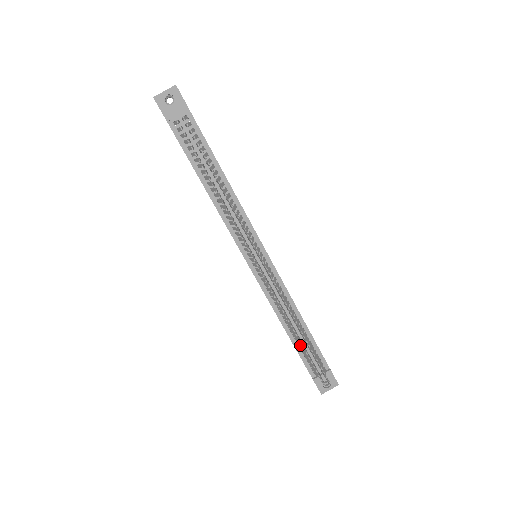
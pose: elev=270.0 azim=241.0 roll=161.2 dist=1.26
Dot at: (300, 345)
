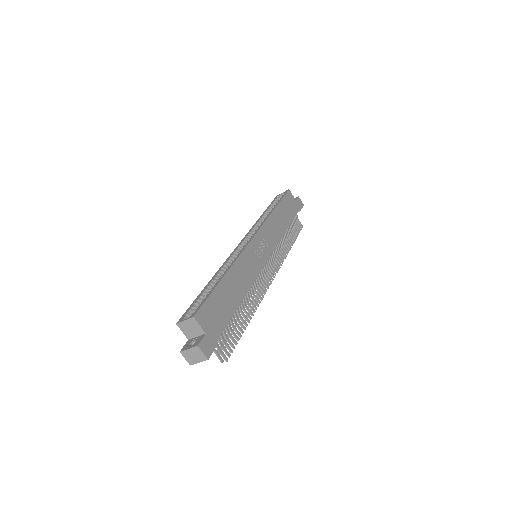
Dot at: occluded
